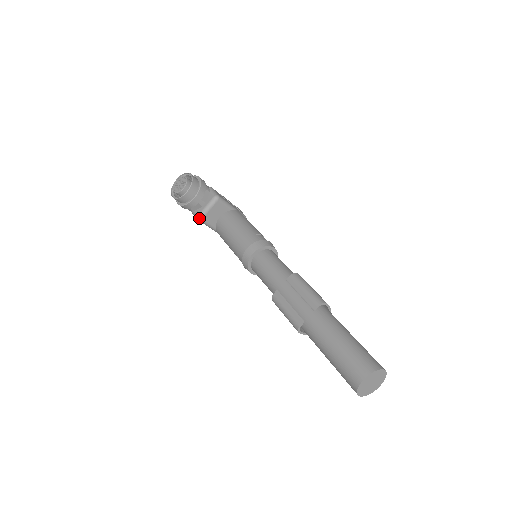
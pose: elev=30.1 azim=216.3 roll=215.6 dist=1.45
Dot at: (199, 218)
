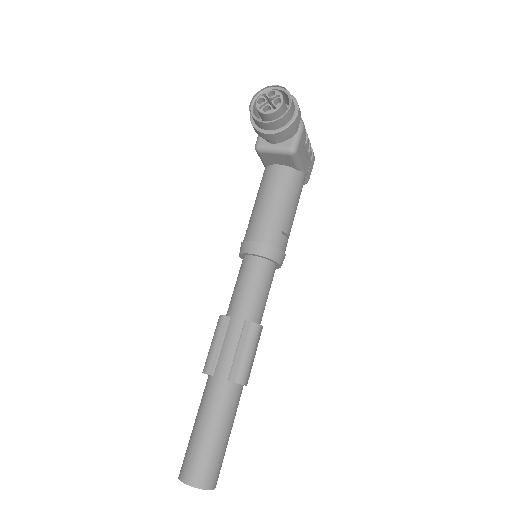
Dot at: (256, 148)
